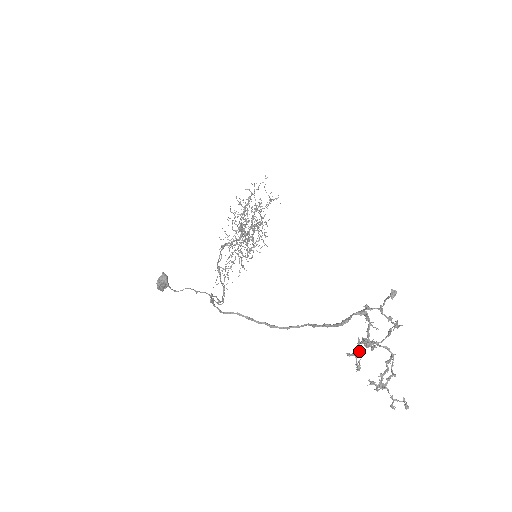
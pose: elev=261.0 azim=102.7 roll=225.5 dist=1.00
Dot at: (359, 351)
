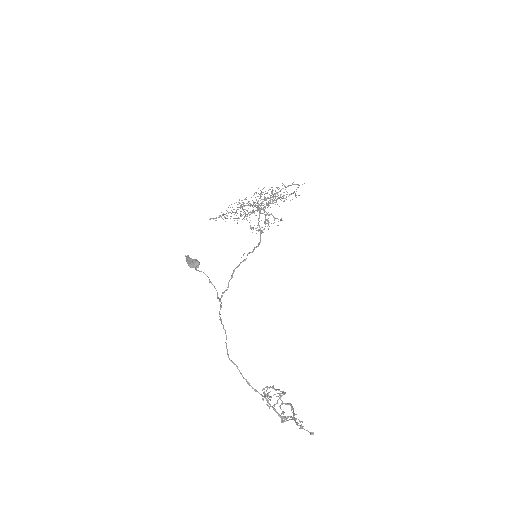
Dot at: (272, 388)
